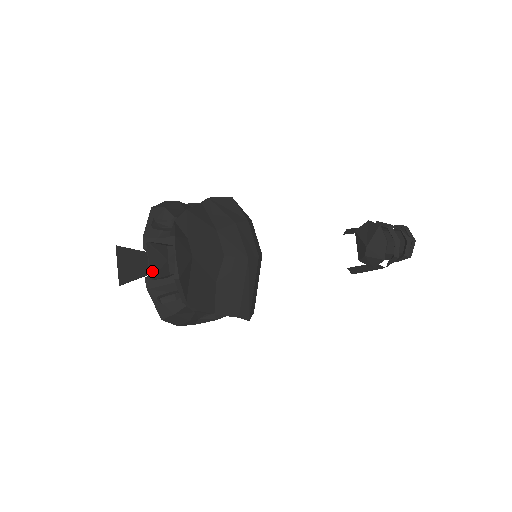
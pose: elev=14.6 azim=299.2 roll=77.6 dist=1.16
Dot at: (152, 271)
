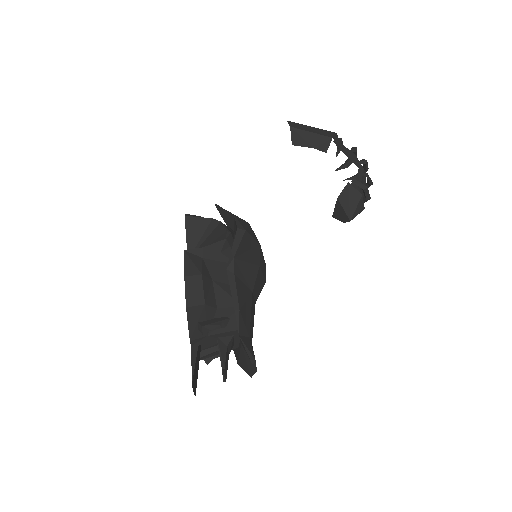
Dot at: (225, 377)
